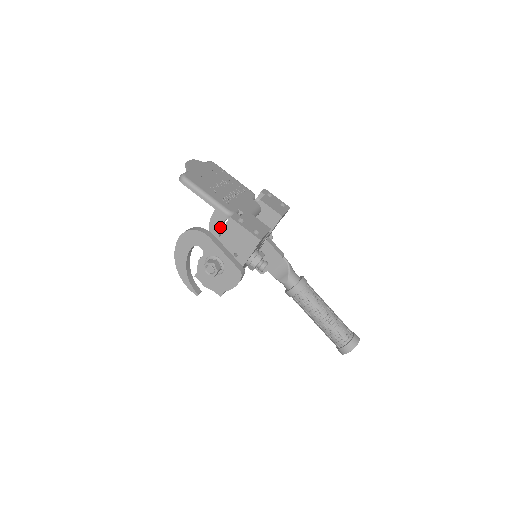
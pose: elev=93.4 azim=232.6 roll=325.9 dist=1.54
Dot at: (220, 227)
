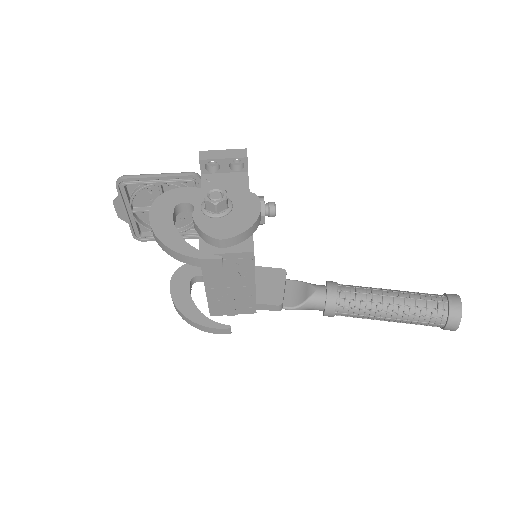
Dot at: (189, 293)
